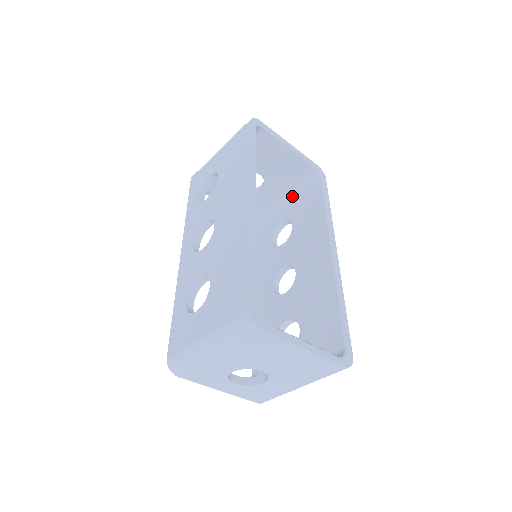
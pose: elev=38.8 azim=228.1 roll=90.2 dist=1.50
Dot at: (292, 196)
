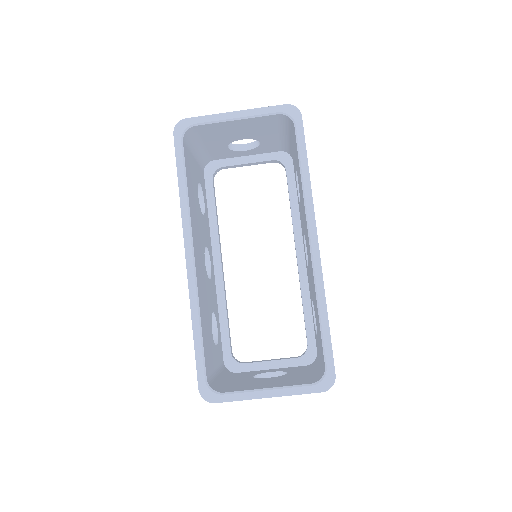
Dot at: (290, 137)
